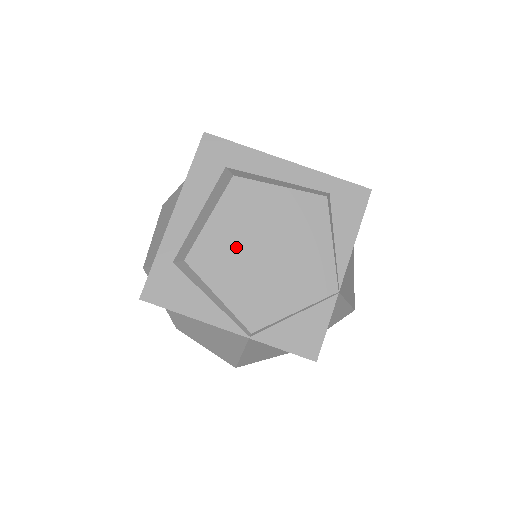
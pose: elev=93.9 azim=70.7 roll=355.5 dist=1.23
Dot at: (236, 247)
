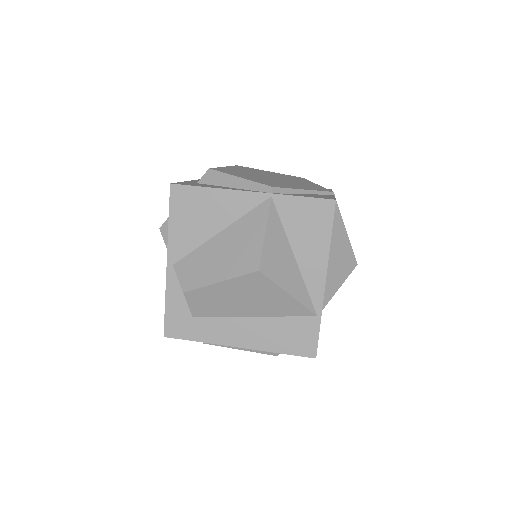
Dot at: (247, 173)
